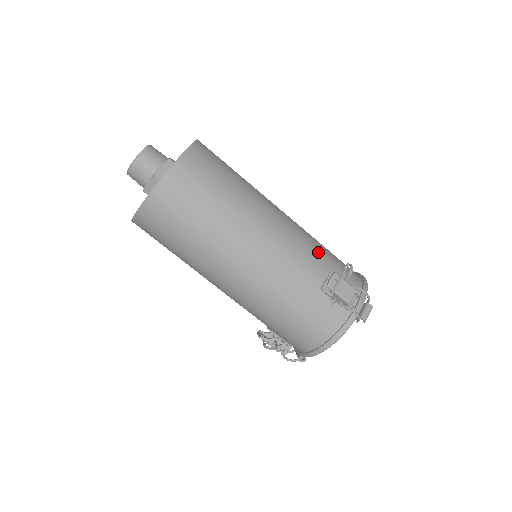
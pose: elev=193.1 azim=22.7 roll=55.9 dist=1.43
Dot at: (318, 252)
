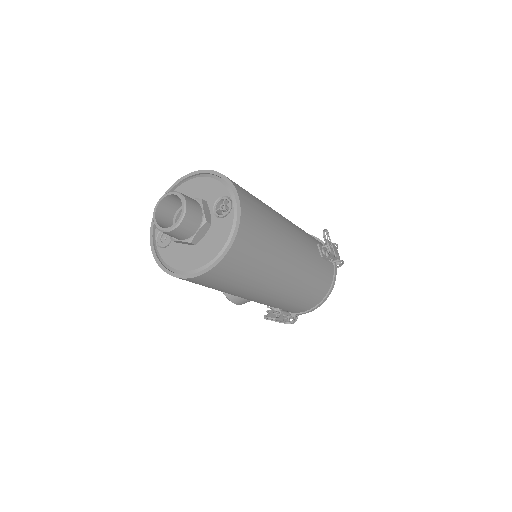
Dot at: occluded
